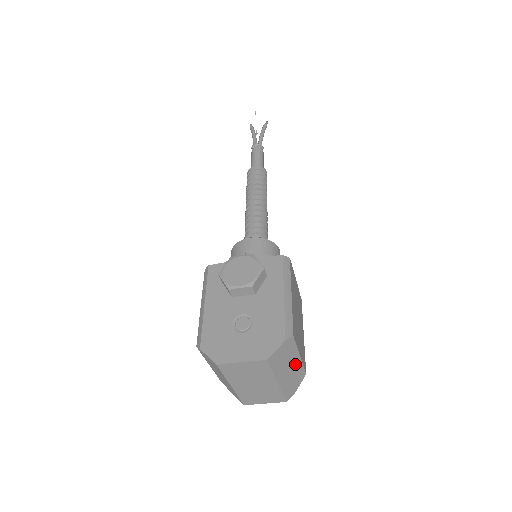
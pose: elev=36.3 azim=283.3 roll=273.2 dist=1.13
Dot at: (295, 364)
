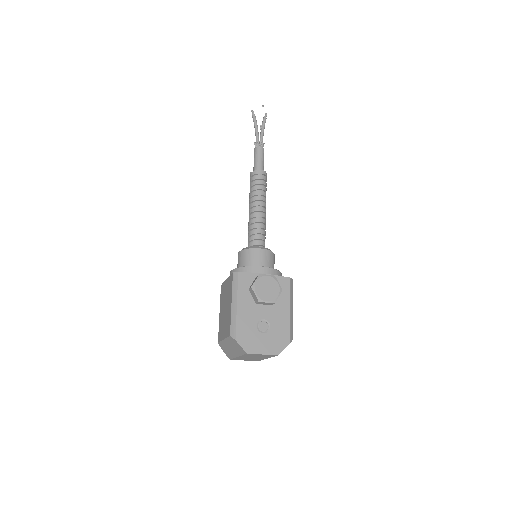
Dot at: occluded
